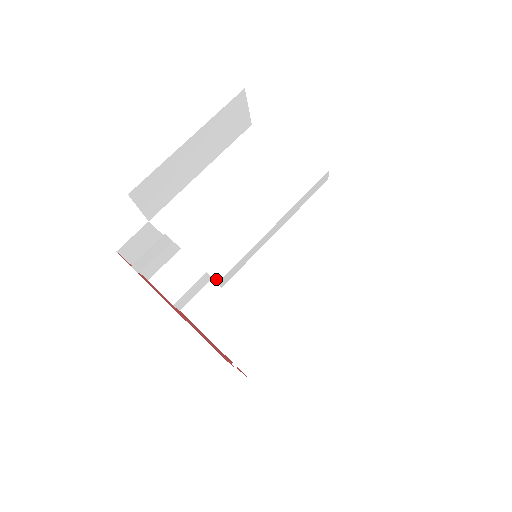
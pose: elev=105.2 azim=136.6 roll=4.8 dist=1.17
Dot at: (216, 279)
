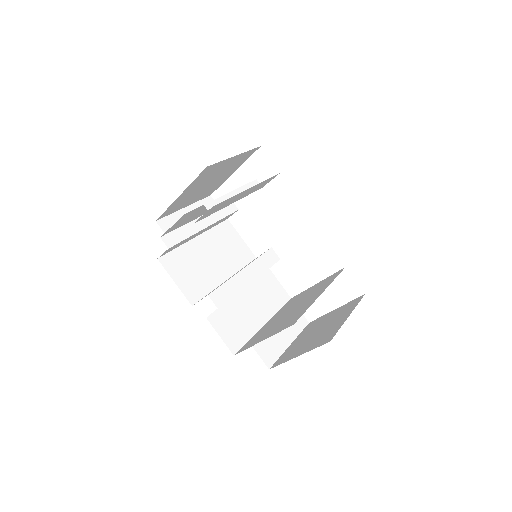
Dot at: occluded
